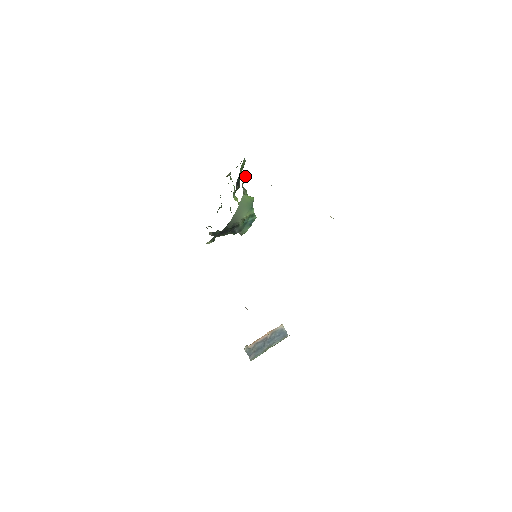
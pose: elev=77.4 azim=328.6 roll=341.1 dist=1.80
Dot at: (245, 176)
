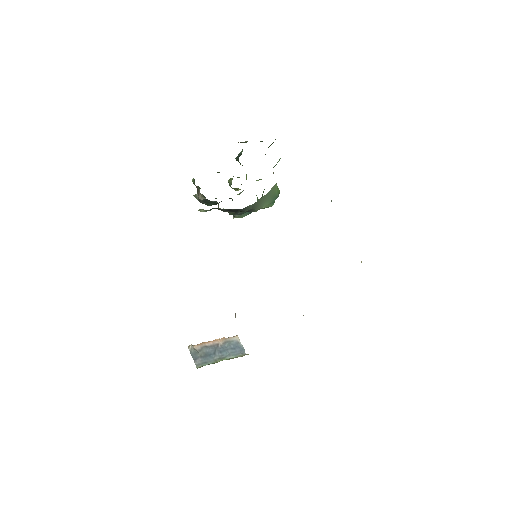
Dot at: (278, 161)
